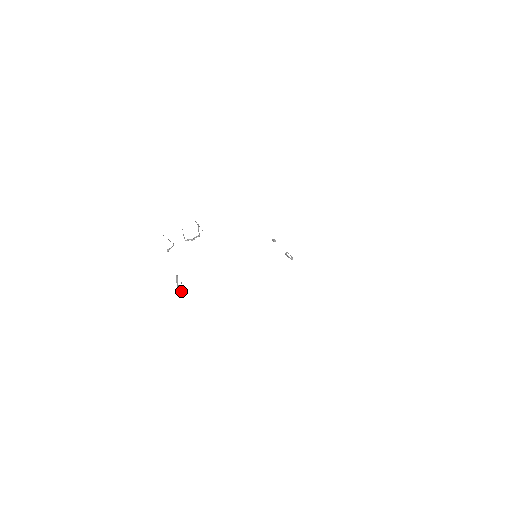
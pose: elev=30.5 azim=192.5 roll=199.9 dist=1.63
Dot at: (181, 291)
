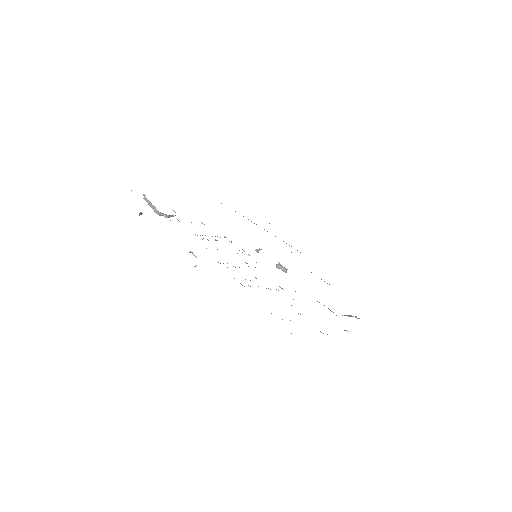
Dot at: occluded
